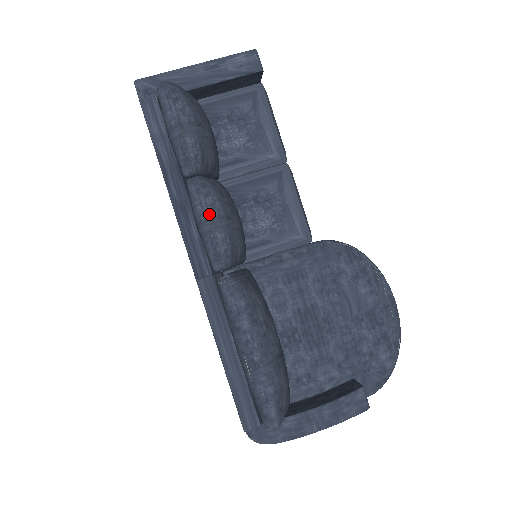
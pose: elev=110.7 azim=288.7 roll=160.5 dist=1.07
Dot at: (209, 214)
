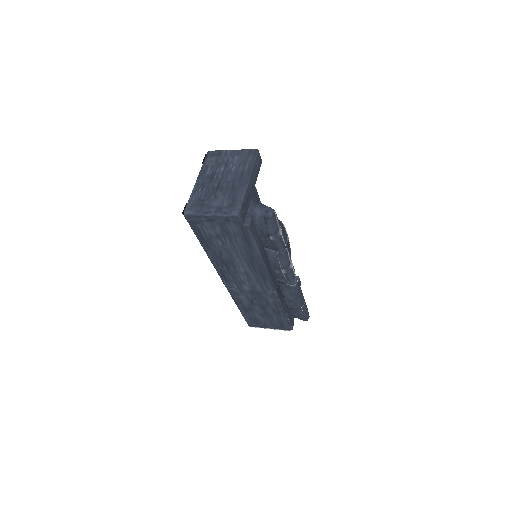
Dot at: (290, 261)
